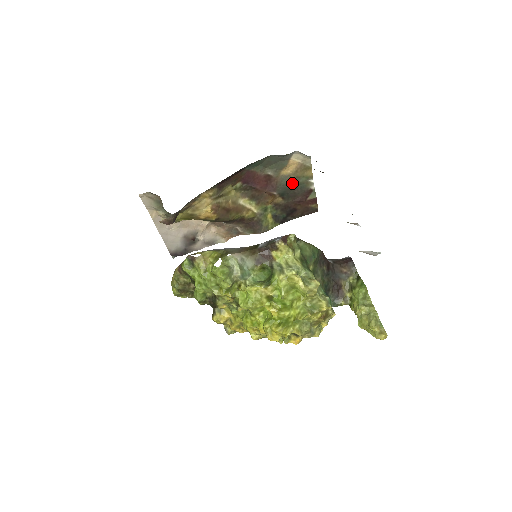
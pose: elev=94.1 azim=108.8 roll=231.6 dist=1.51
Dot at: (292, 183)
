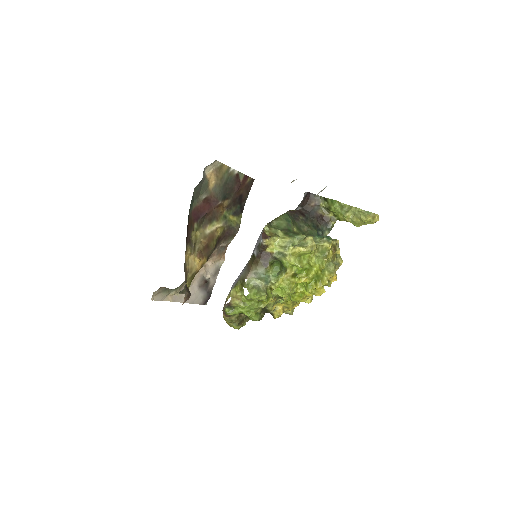
Dot at: (222, 185)
